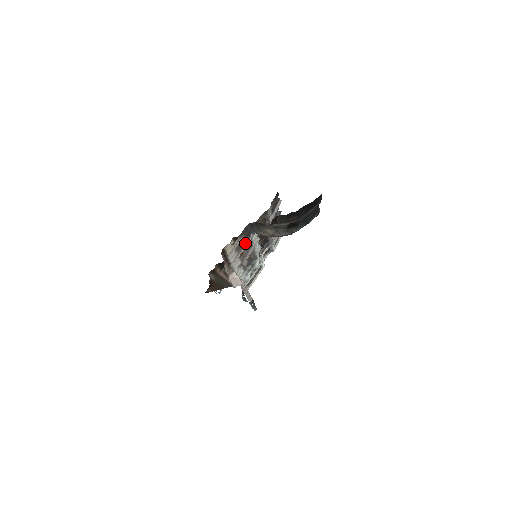
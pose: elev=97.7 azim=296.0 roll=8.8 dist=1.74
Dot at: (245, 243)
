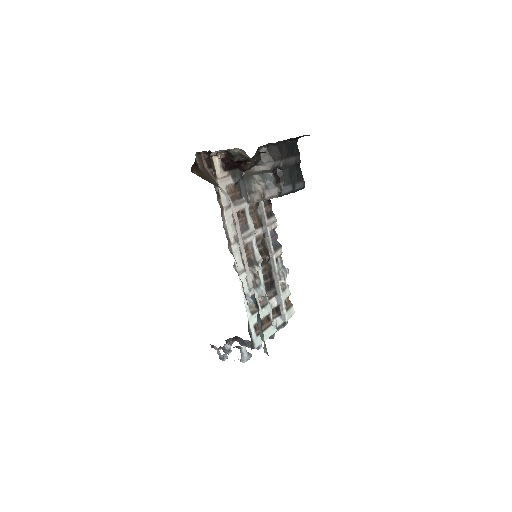
Dot at: (238, 200)
